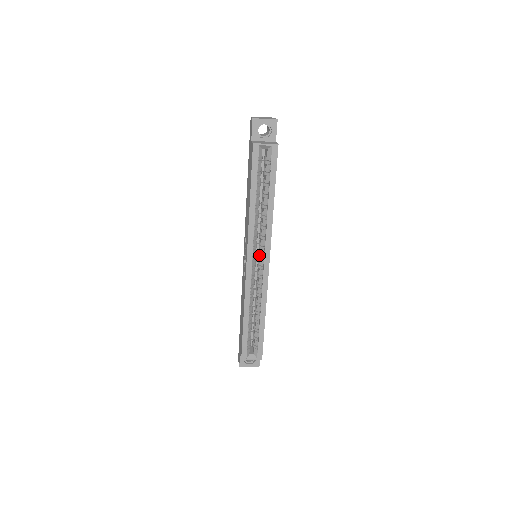
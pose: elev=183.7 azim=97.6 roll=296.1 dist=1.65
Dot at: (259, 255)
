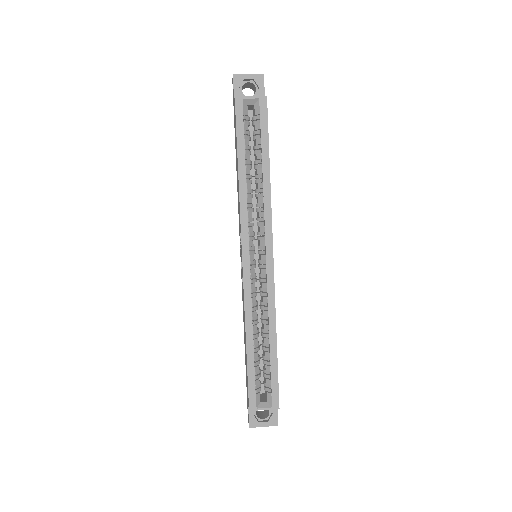
Dot at: (259, 250)
